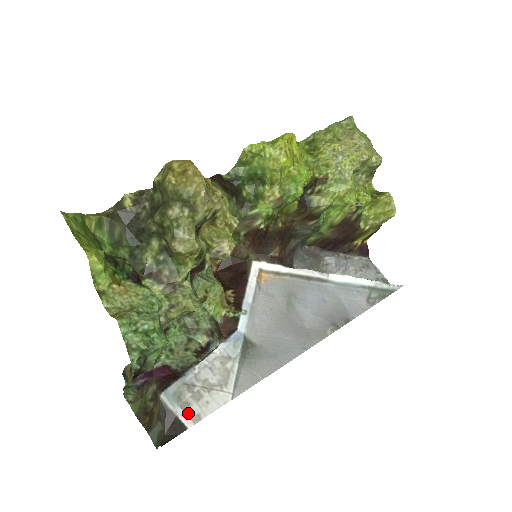
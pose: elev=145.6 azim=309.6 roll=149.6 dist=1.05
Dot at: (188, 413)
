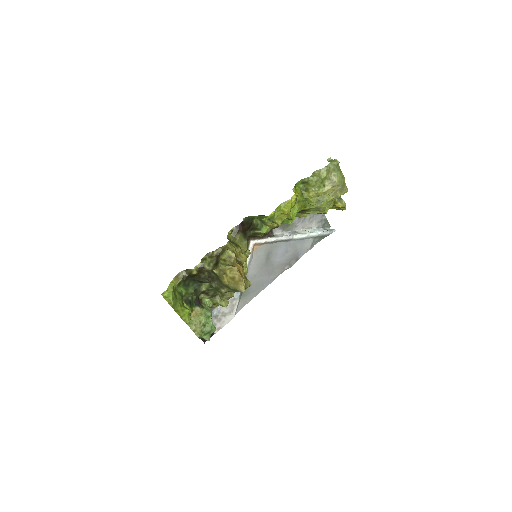
Dot at: occluded
